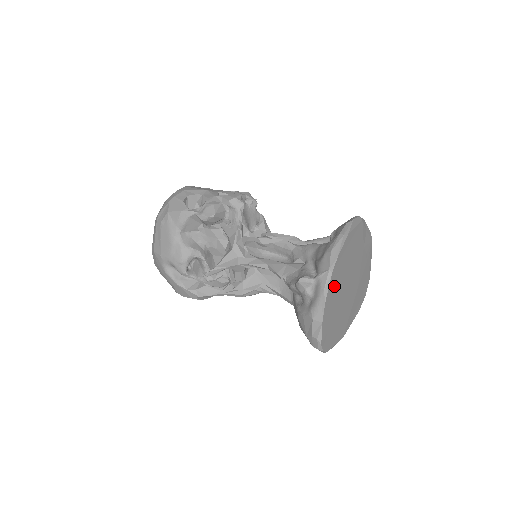
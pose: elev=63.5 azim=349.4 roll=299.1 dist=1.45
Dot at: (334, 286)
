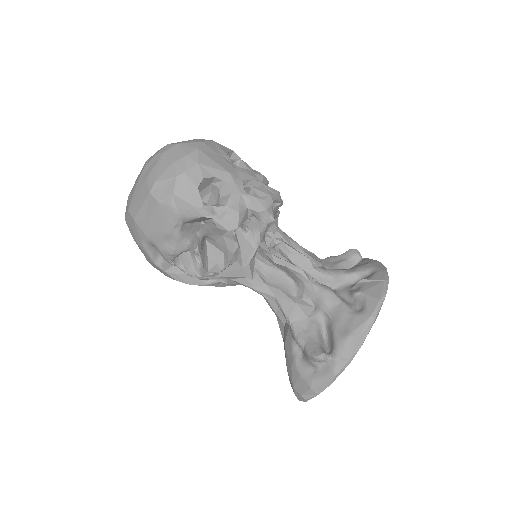
Dot at: occluded
